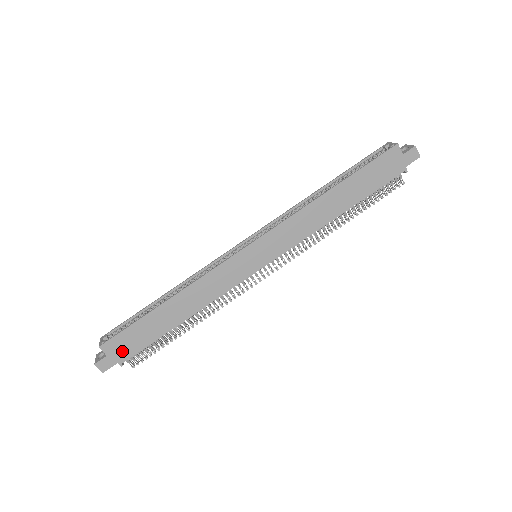
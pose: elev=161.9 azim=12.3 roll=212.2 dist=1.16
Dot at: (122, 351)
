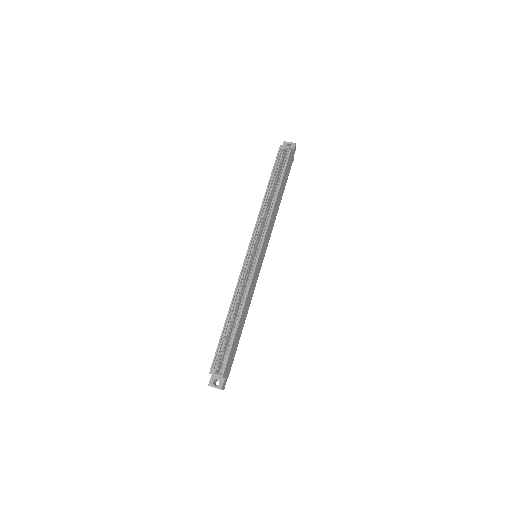
Dot at: (229, 368)
